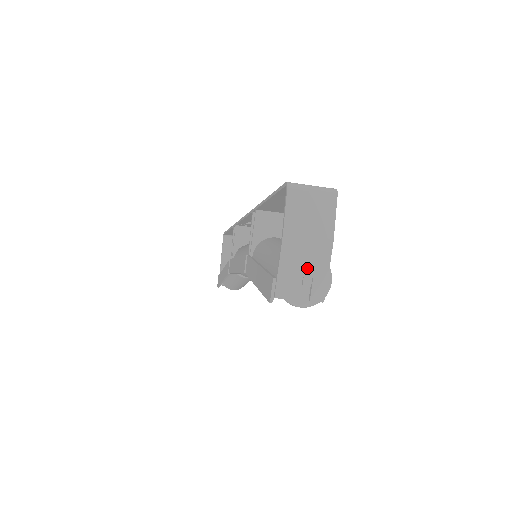
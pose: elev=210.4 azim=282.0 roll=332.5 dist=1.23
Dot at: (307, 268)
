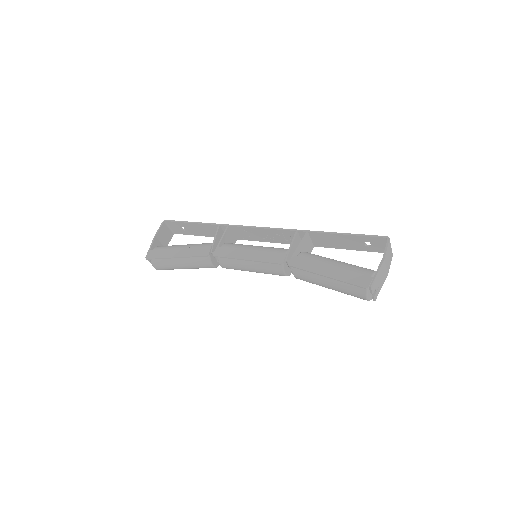
Dot at: (380, 281)
